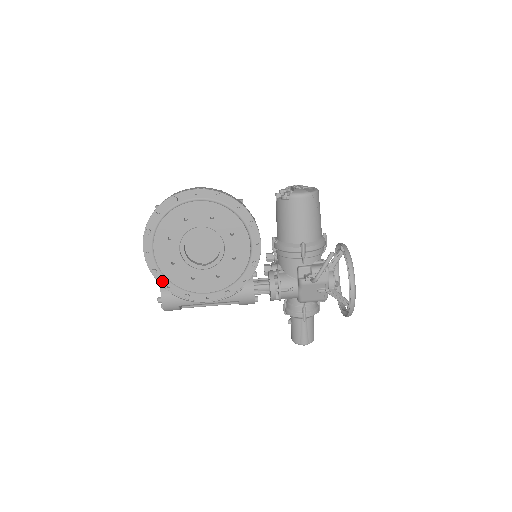
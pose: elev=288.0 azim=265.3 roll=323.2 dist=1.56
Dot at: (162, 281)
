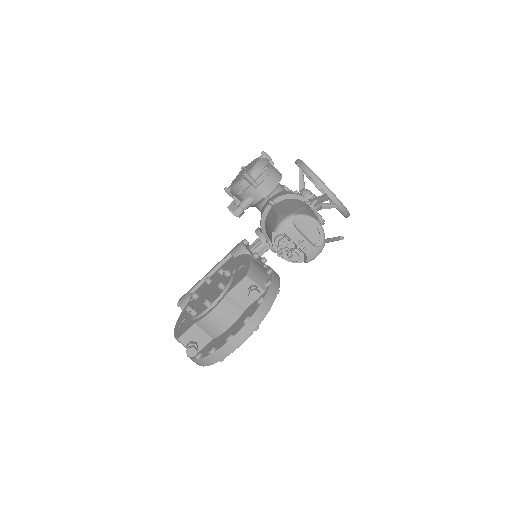
Dot at: occluded
